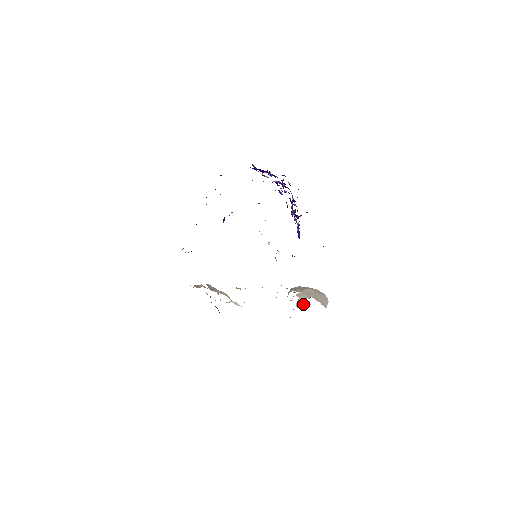
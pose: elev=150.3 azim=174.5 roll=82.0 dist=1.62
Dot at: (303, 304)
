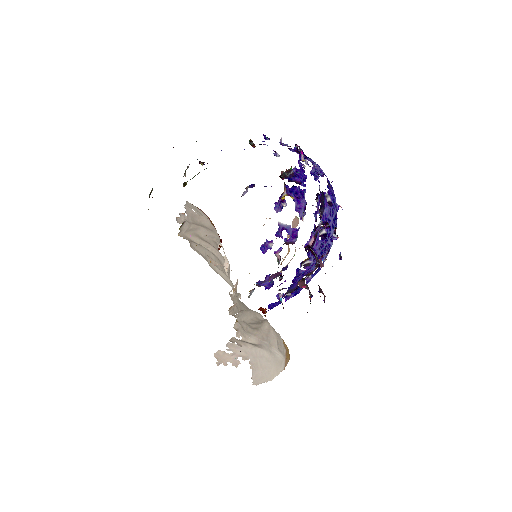
Dot at: (227, 358)
